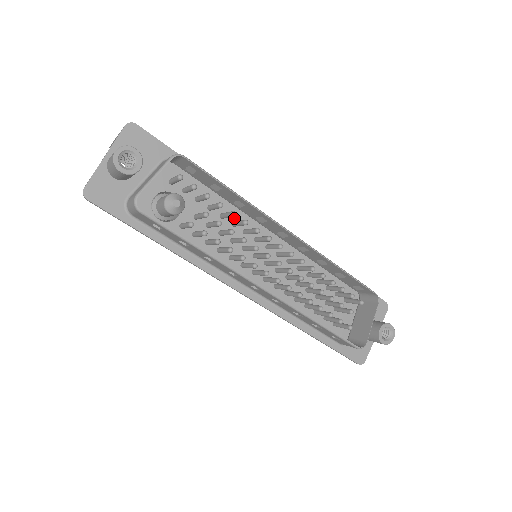
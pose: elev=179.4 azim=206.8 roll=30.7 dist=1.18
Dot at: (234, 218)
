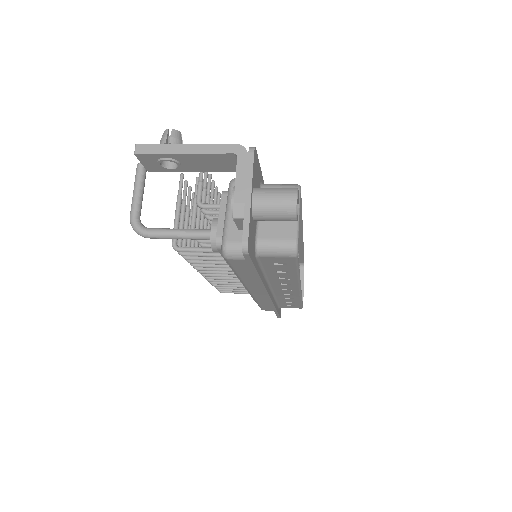
Dot at: occluded
